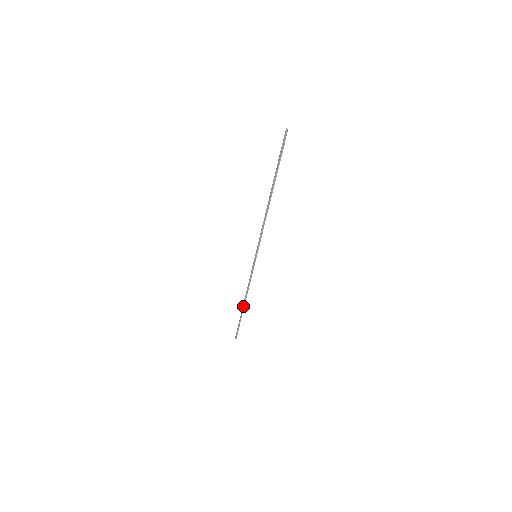
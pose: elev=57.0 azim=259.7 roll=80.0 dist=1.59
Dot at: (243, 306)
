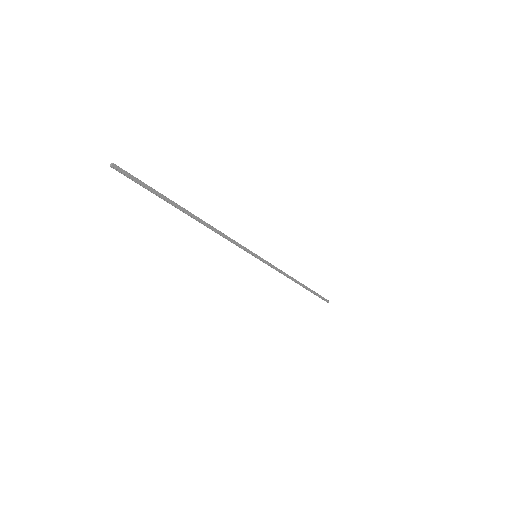
Dot at: (300, 285)
